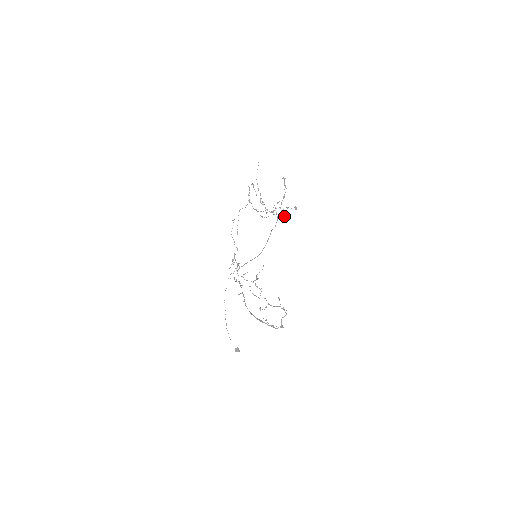
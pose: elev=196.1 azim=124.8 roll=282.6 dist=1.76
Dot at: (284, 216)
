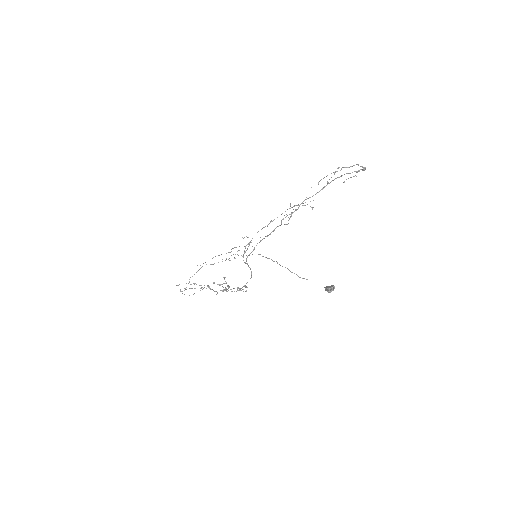
Dot at: (240, 290)
